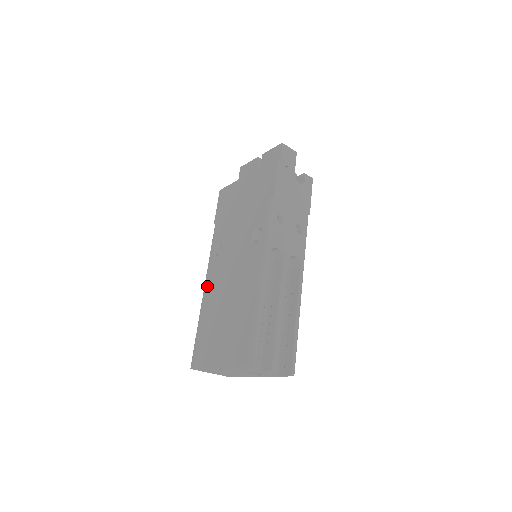
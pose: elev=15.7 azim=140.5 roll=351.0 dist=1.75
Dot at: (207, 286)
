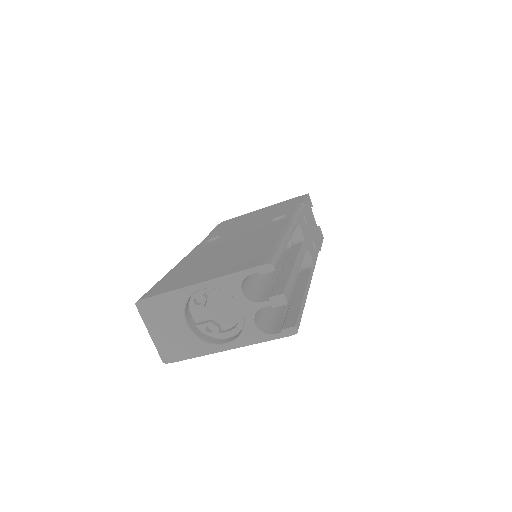
Dot at: (189, 255)
